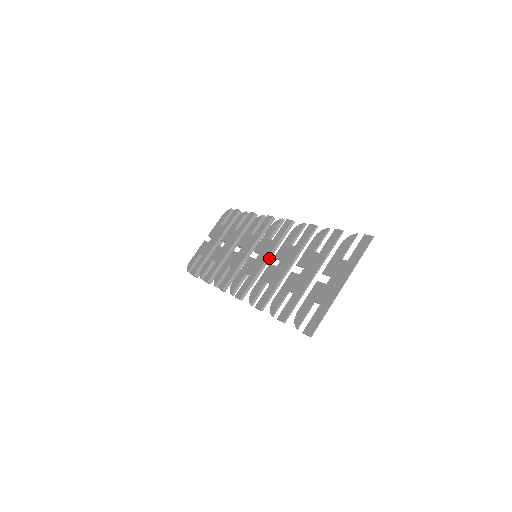
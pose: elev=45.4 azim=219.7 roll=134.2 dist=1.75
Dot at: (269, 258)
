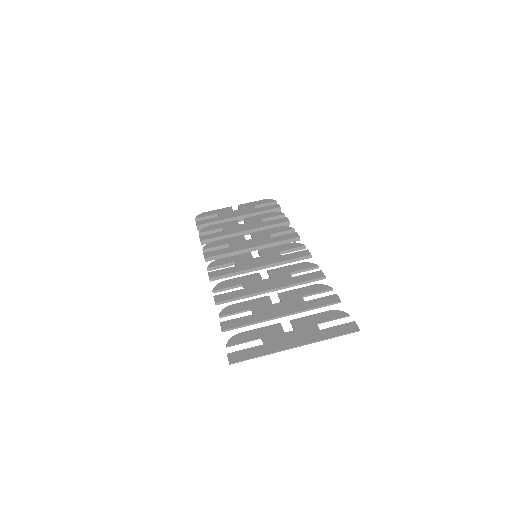
Dot at: (264, 267)
